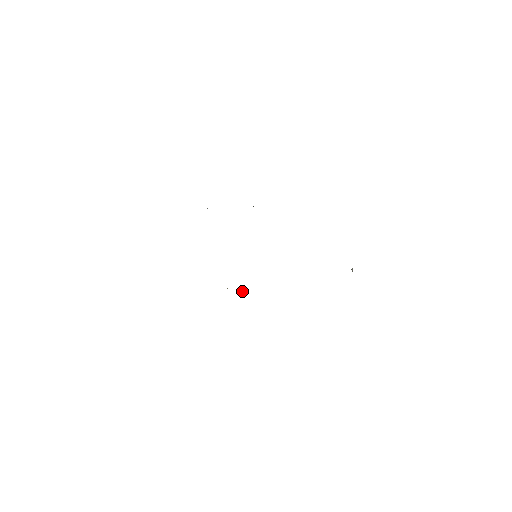
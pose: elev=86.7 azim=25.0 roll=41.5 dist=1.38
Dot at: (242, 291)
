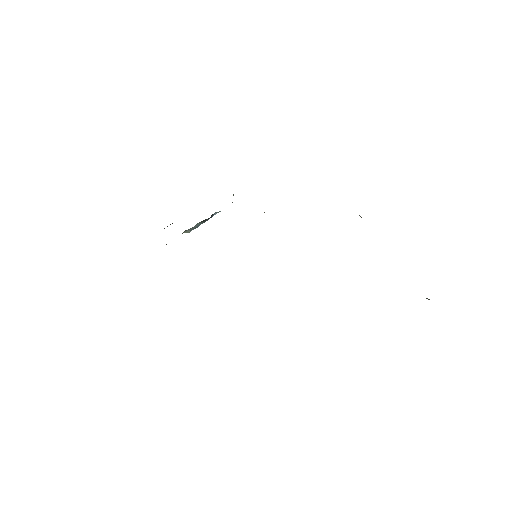
Dot at: occluded
